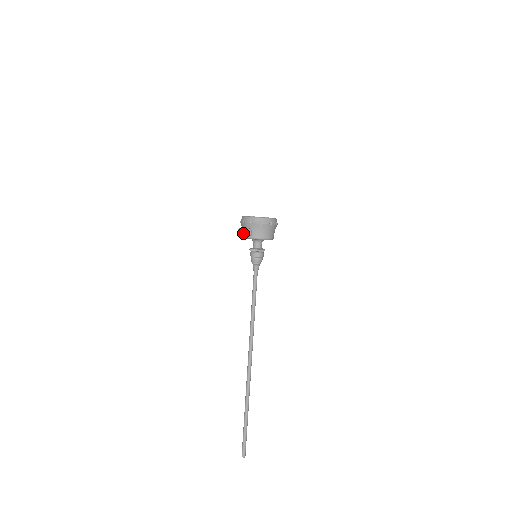
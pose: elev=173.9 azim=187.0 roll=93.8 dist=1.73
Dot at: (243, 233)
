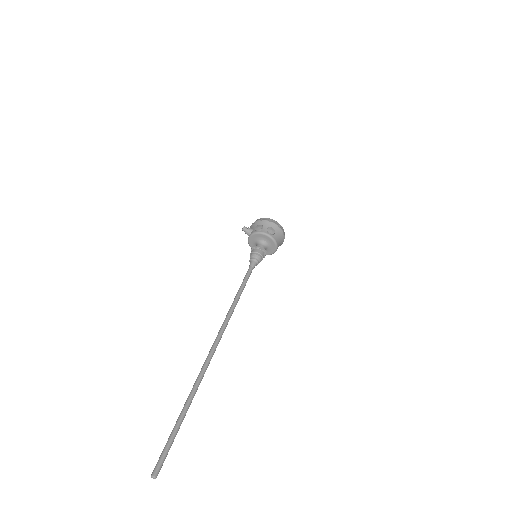
Dot at: (262, 229)
